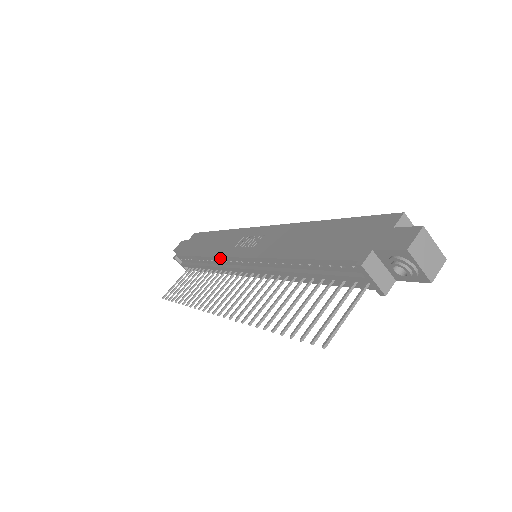
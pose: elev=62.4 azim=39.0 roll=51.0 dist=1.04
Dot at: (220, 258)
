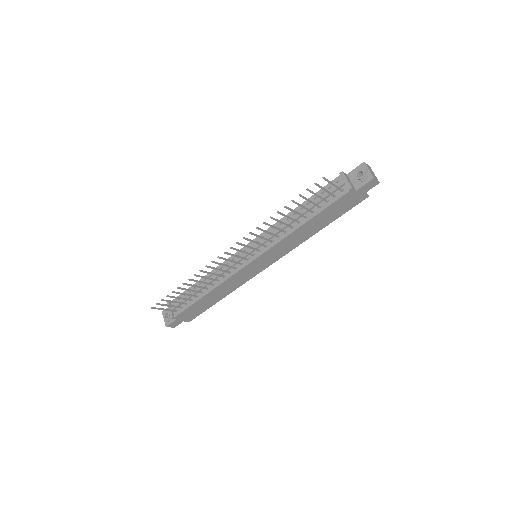
Dot at: occluded
